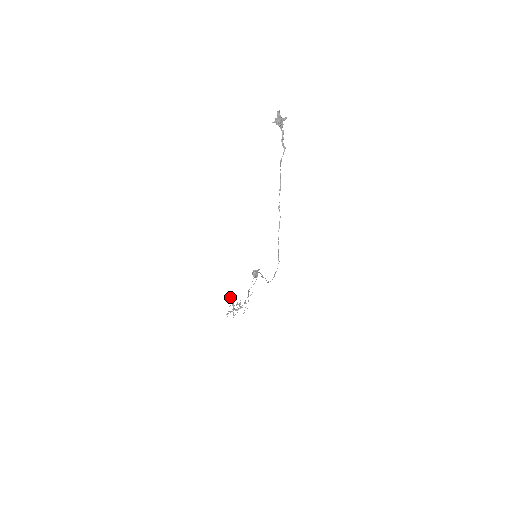
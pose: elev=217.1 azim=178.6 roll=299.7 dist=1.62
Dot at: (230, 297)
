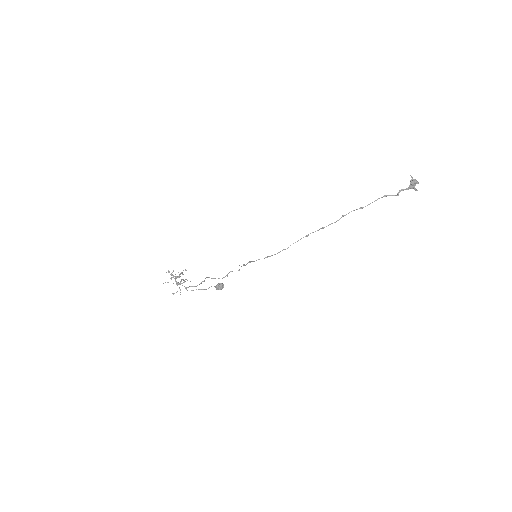
Dot at: (186, 270)
